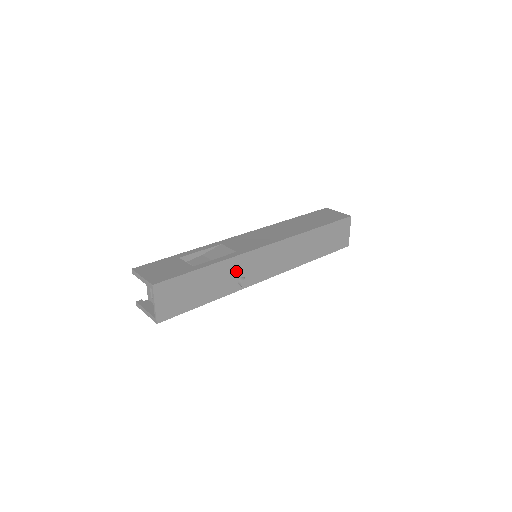
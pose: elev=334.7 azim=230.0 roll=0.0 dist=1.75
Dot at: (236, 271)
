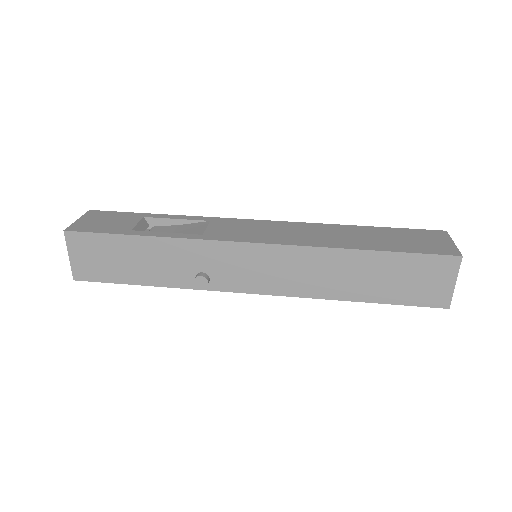
Dot at: (192, 260)
